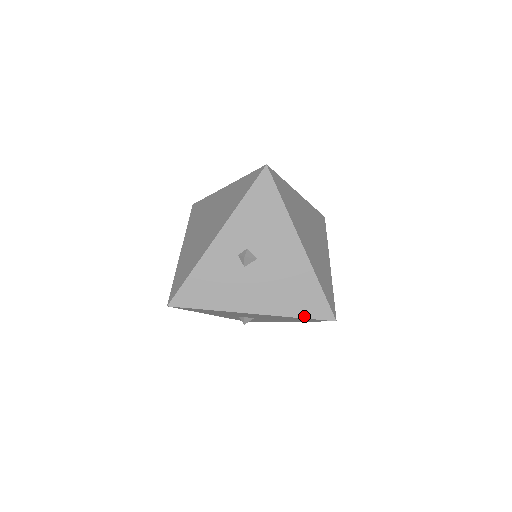
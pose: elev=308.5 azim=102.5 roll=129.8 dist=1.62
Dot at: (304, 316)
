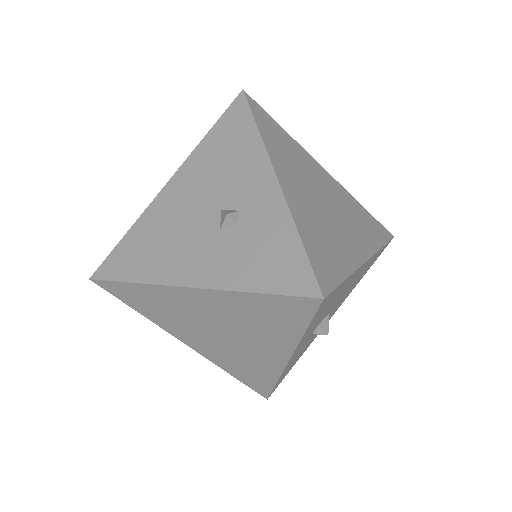
Dot at: occluded
